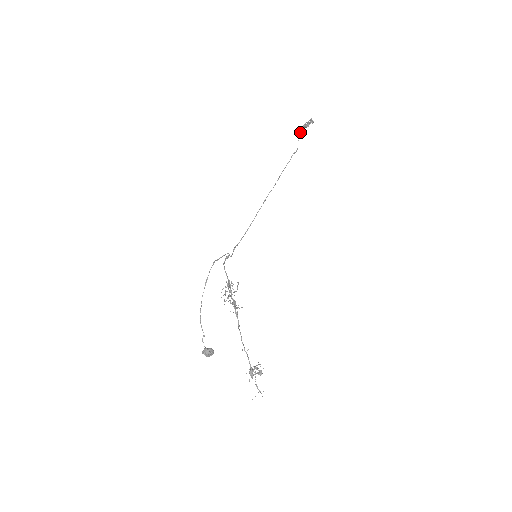
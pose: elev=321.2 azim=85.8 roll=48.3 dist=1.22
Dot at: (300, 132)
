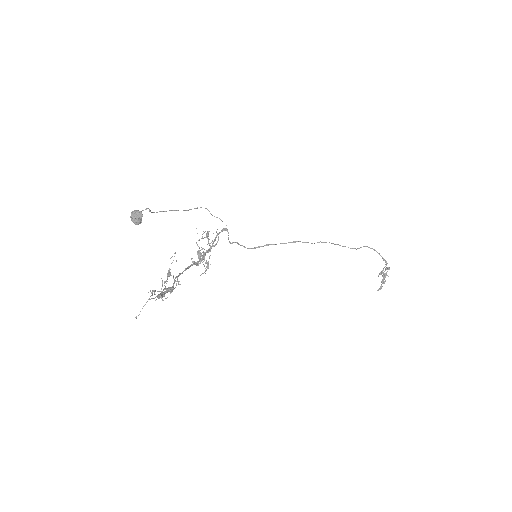
Dot at: (363, 246)
